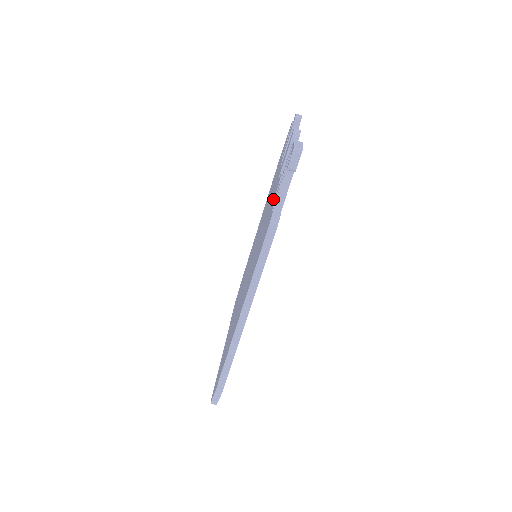
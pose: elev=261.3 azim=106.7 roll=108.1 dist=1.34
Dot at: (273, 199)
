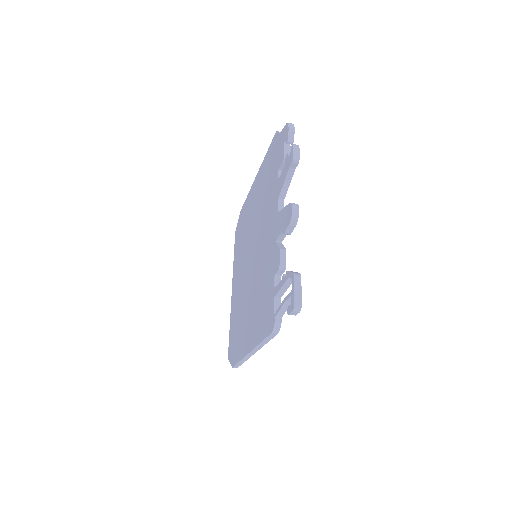
Dot at: (273, 273)
